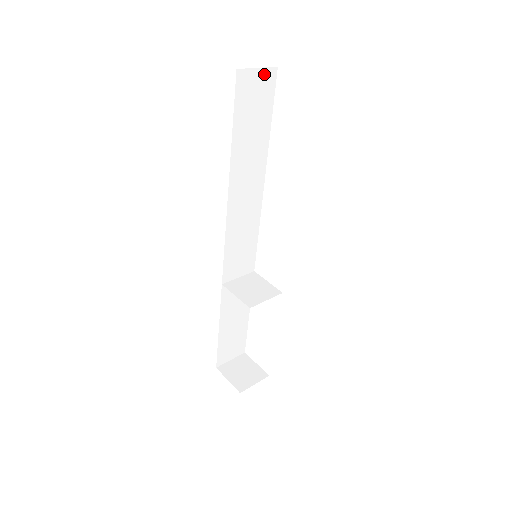
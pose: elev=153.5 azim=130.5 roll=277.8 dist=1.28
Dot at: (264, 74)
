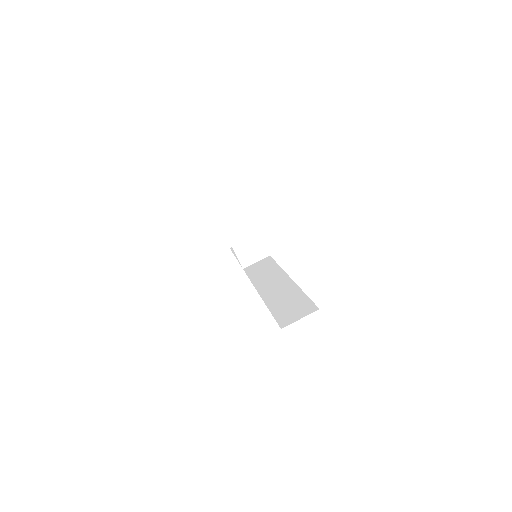
Dot at: occluded
